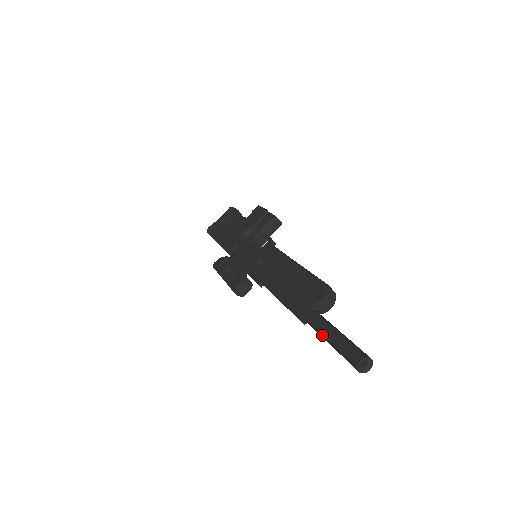
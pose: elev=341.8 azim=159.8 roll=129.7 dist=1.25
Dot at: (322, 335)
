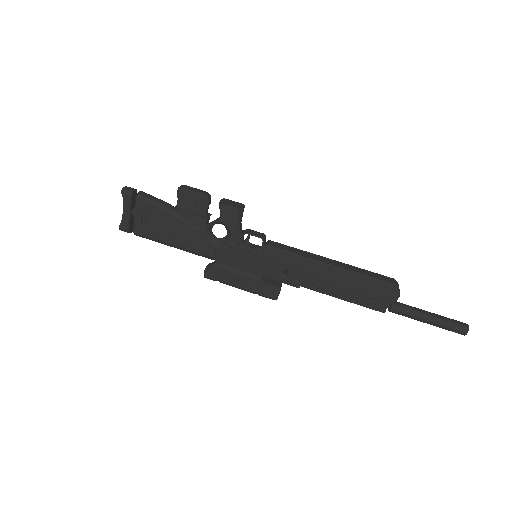
Dot at: occluded
